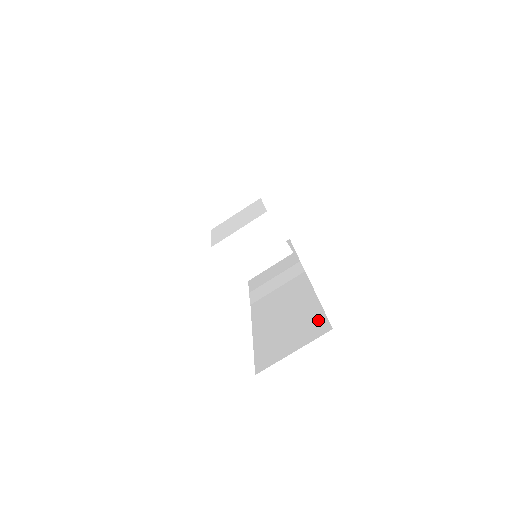
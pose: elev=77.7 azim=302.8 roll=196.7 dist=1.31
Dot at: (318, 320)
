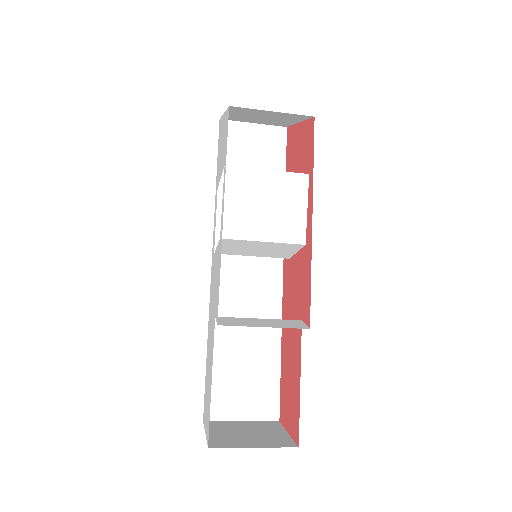
Dot at: (272, 393)
